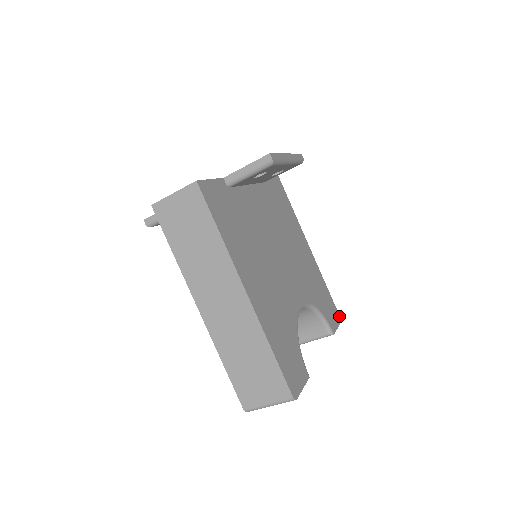
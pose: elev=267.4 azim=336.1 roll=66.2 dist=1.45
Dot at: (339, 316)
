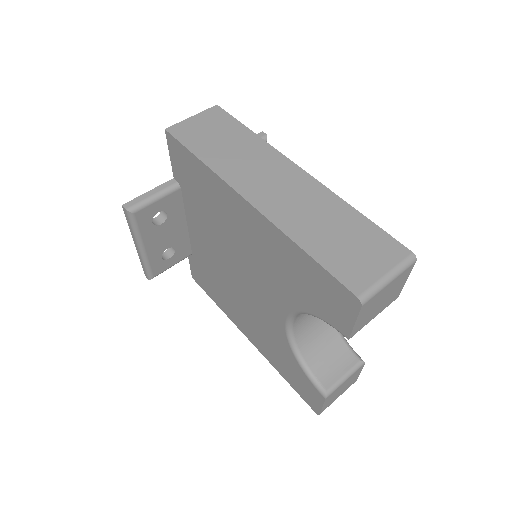
Dot at: occluded
